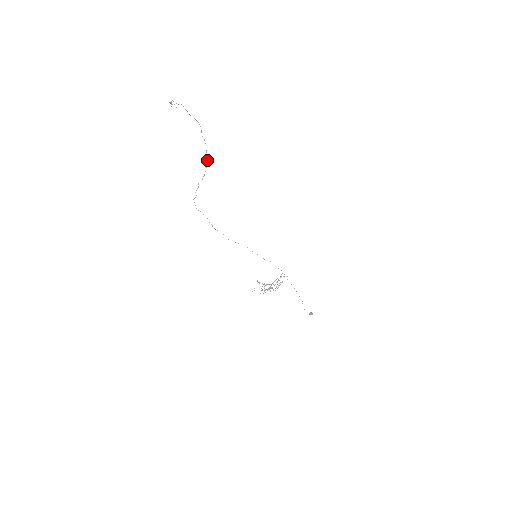
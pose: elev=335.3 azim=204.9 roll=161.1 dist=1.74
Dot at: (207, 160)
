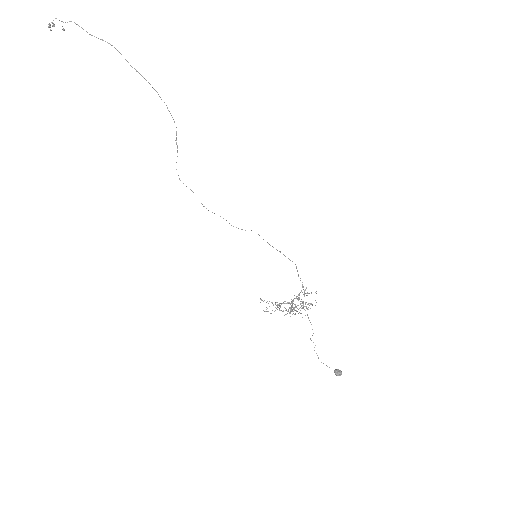
Dot at: (164, 102)
